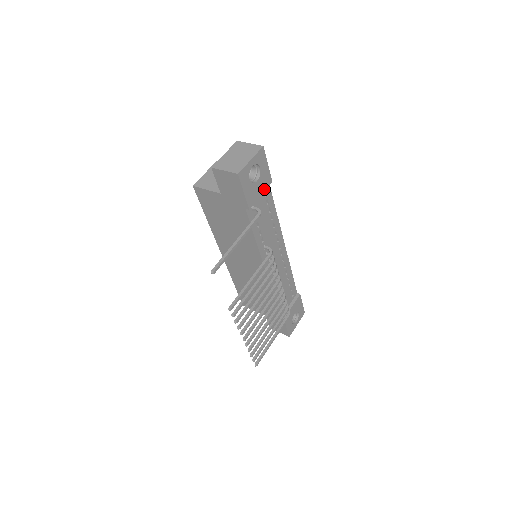
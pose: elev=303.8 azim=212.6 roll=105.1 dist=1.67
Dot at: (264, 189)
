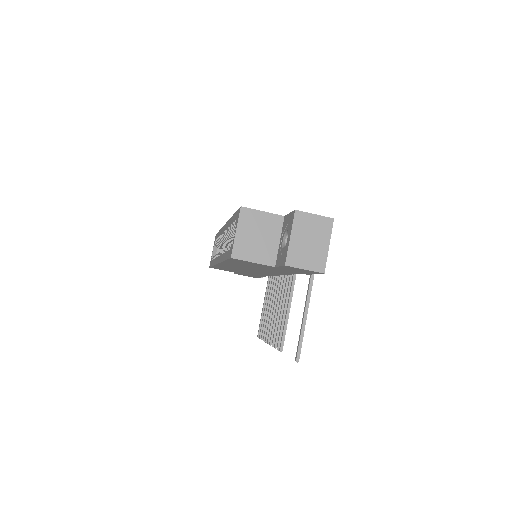
Dot at: occluded
